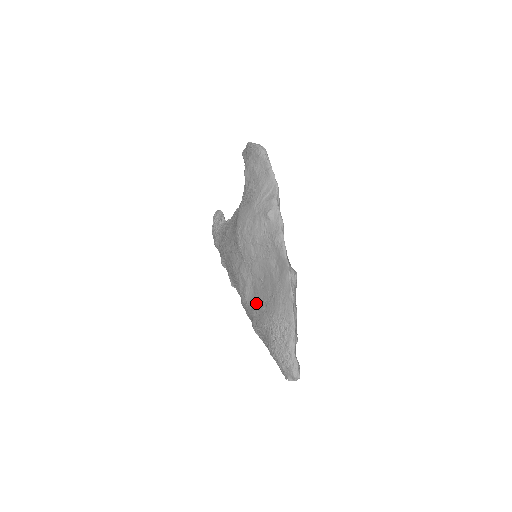
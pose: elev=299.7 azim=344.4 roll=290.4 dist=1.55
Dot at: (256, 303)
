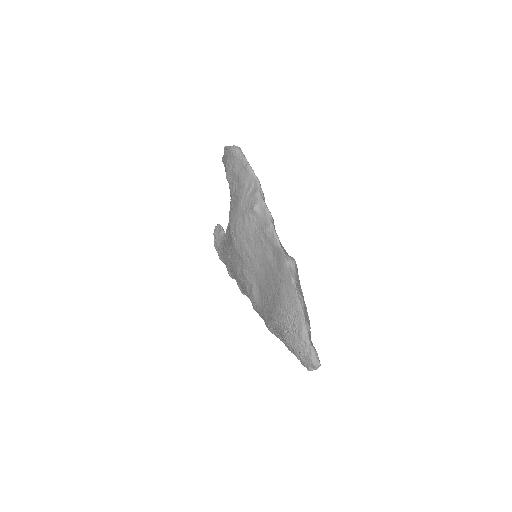
Dot at: (264, 301)
